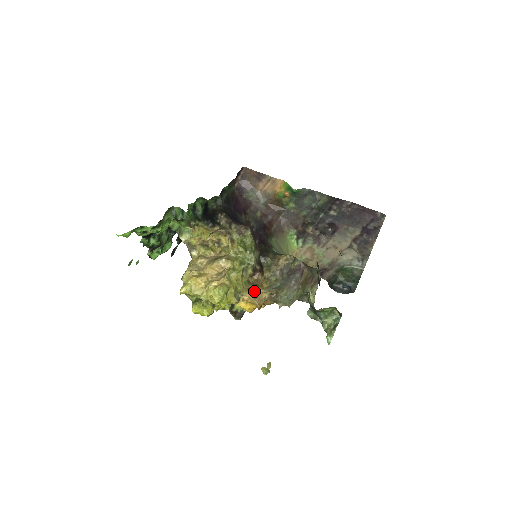
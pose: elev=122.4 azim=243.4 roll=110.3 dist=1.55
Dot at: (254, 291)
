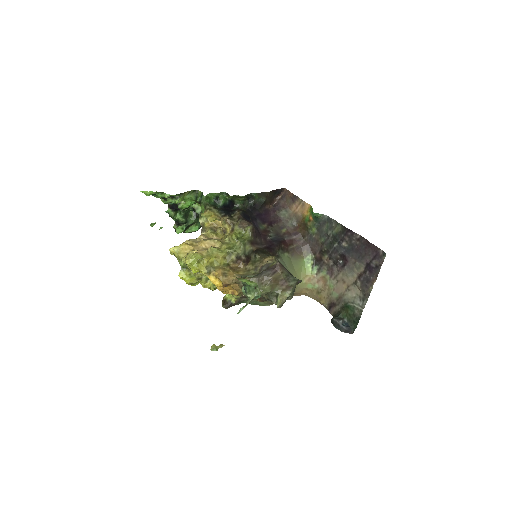
Dot at: (227, 272)
